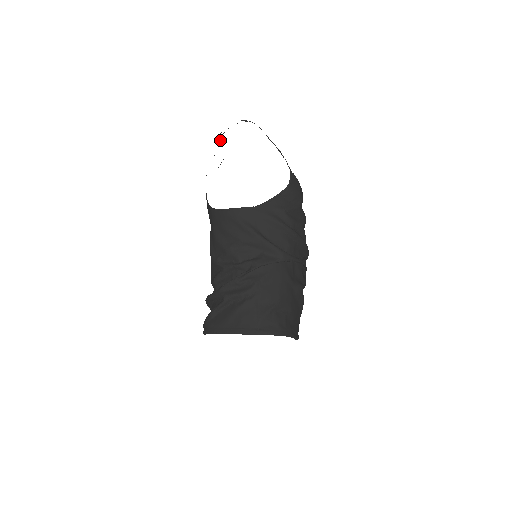
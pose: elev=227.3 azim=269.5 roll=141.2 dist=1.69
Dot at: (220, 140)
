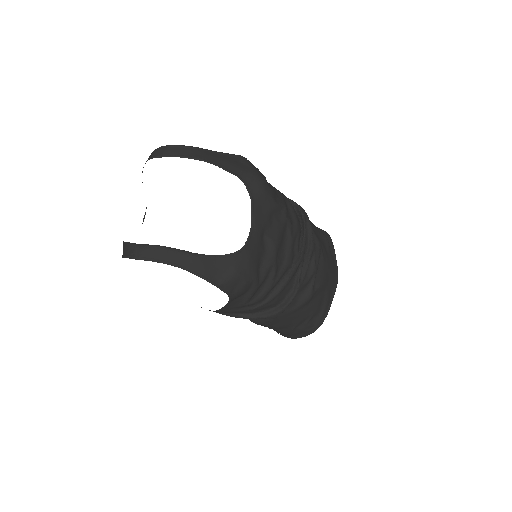
Dot at: occluded
